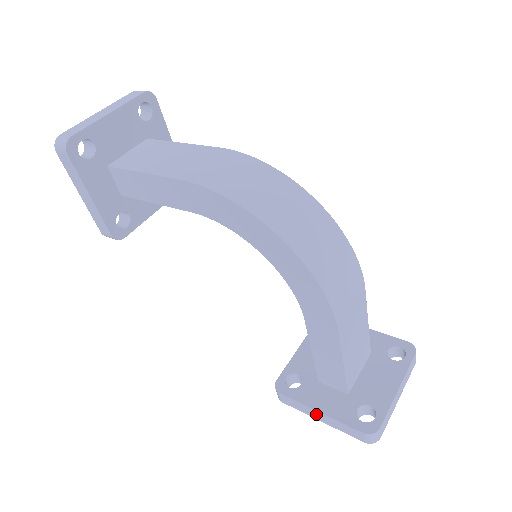
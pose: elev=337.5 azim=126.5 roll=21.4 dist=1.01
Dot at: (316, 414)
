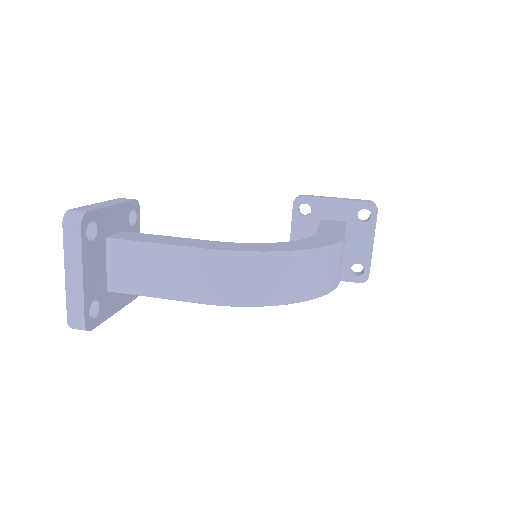
Dot at: occluded
